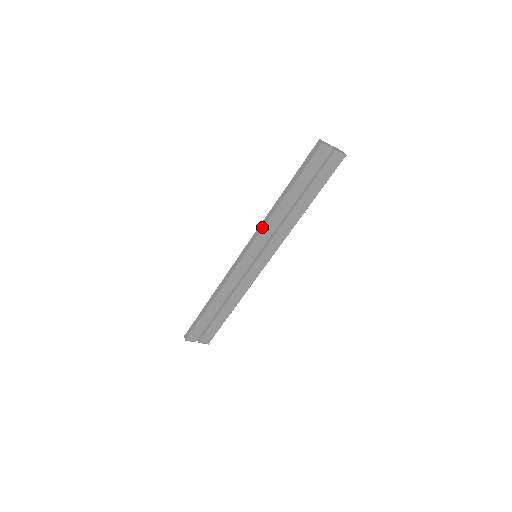
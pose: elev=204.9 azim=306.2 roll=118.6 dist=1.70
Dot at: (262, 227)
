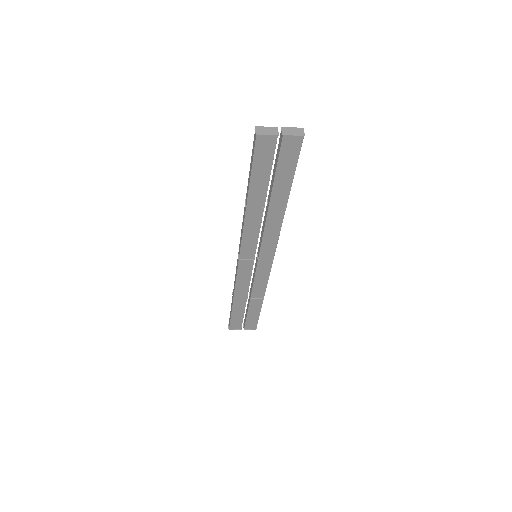
Dot at: (242, 232)
